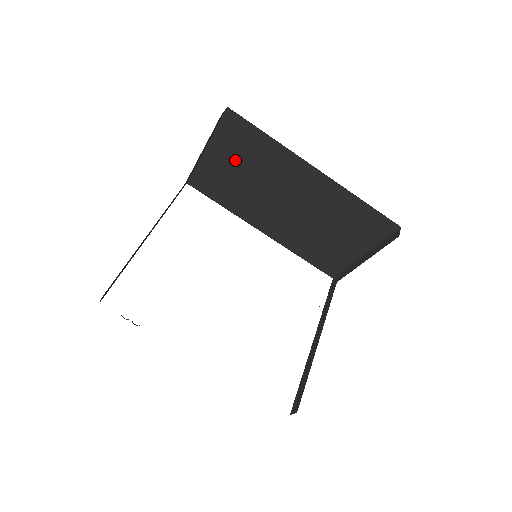
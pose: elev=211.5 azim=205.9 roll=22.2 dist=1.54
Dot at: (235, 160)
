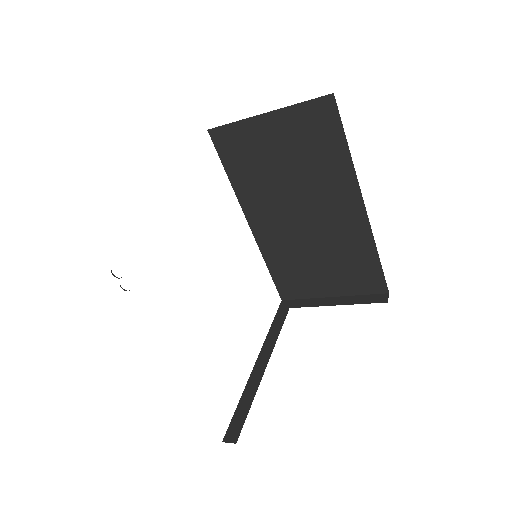
Dot at: (289, 145)
